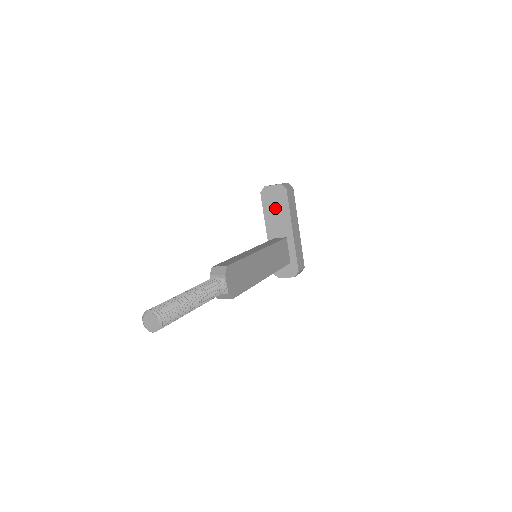
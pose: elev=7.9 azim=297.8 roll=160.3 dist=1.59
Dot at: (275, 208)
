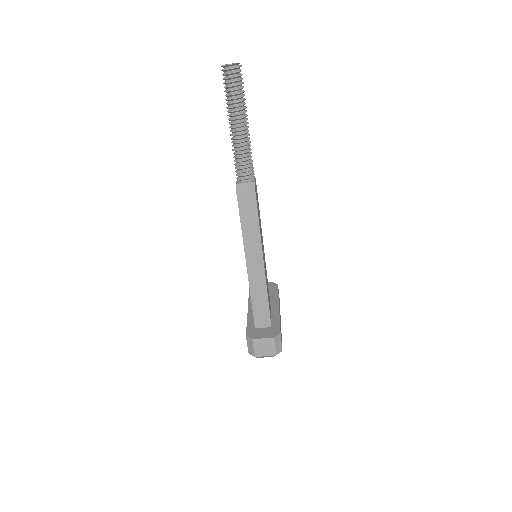
Dot at: occluded
